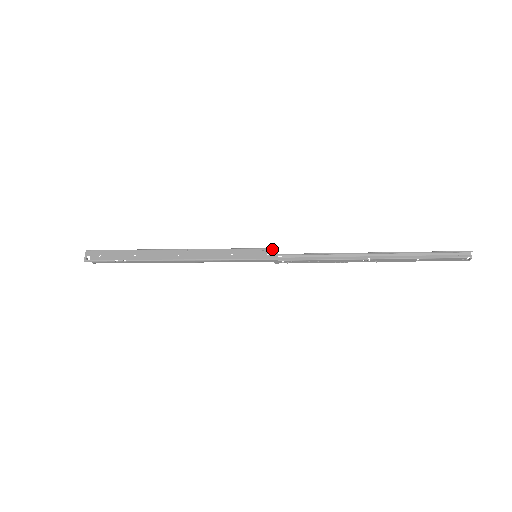
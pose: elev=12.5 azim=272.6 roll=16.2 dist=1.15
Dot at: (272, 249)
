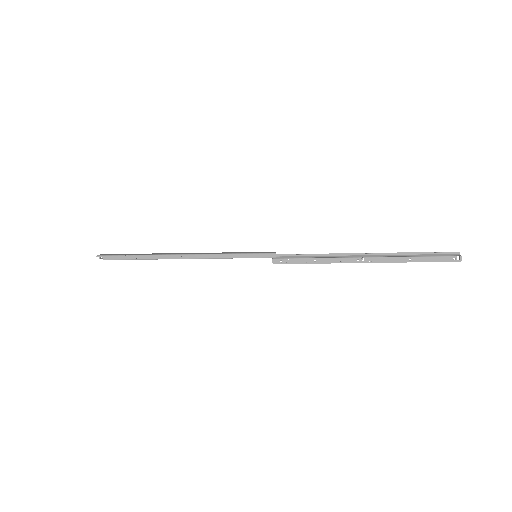
Dot at: (271, 252)
